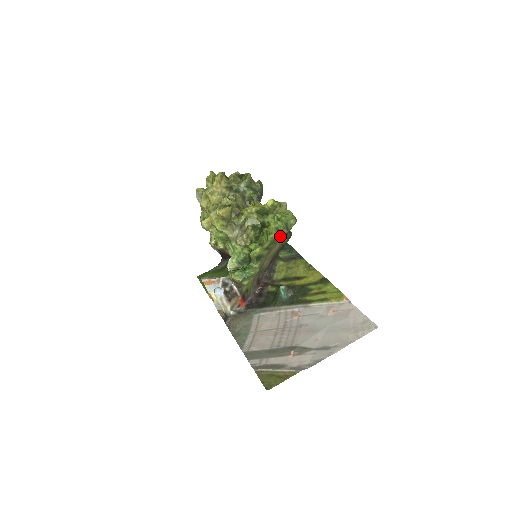
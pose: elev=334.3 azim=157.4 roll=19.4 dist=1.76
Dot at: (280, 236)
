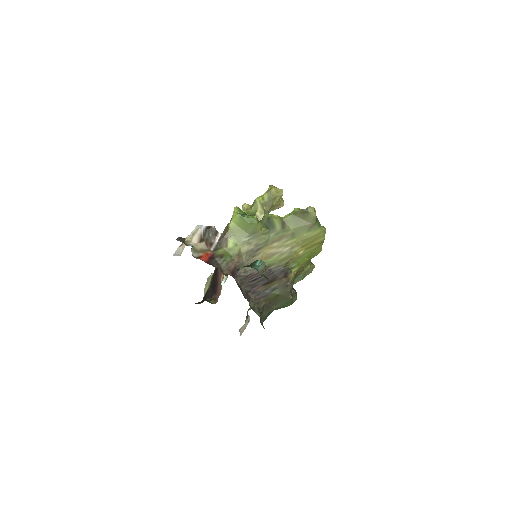
Dot at: (307, 213)
